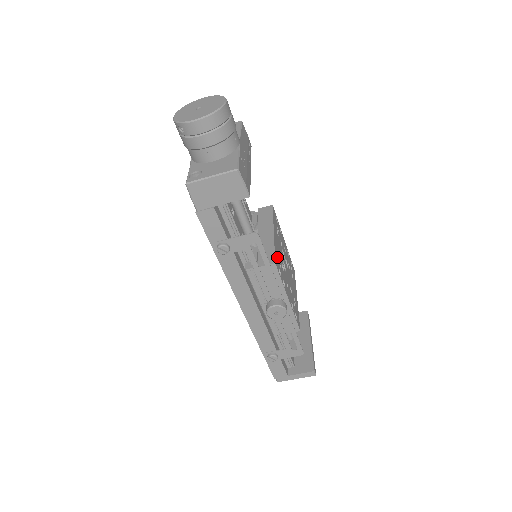
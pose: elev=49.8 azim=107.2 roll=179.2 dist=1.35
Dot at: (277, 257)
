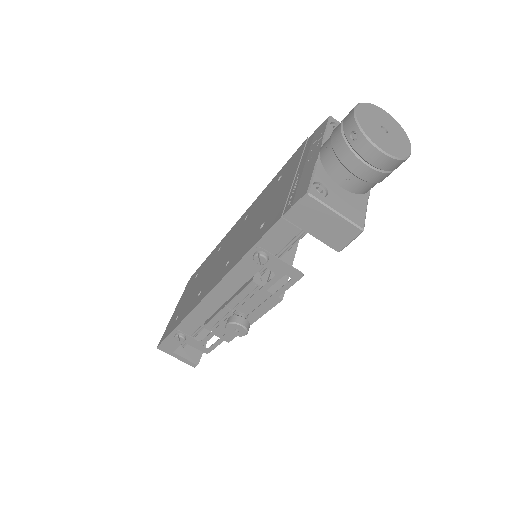
Dot at: occluded
